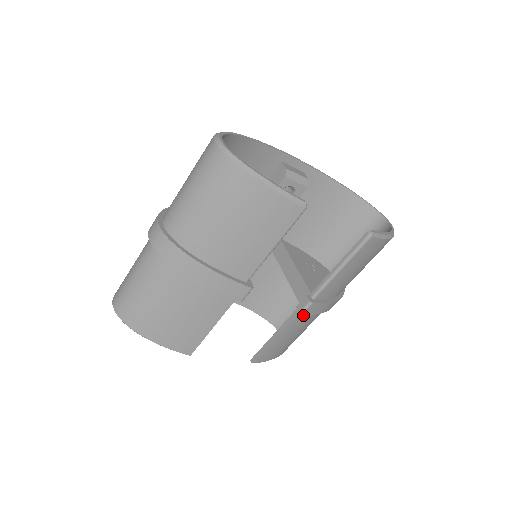
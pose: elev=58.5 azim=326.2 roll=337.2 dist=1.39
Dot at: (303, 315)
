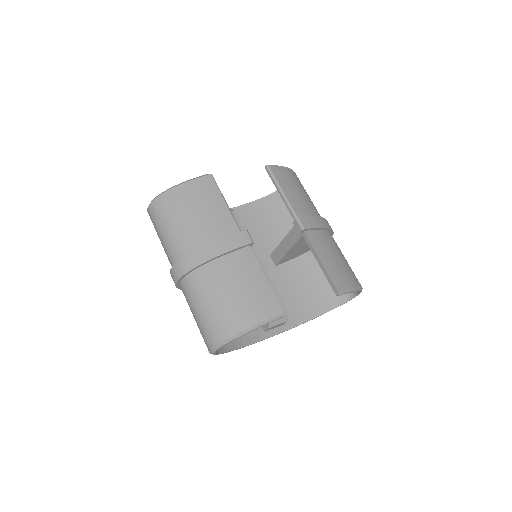
Dot at: (311, 235)
